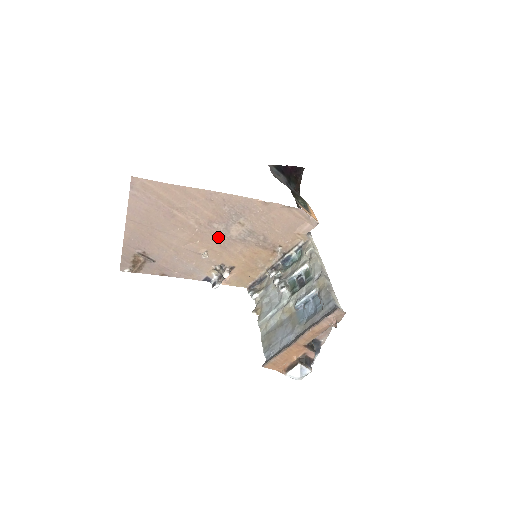
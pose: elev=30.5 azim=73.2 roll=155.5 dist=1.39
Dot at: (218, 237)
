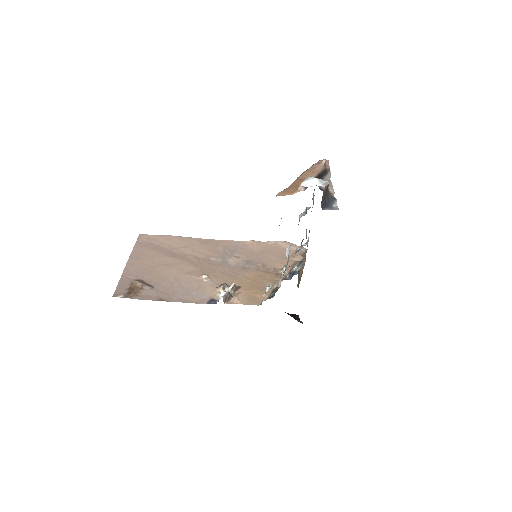
Dot at: (217, 267)
